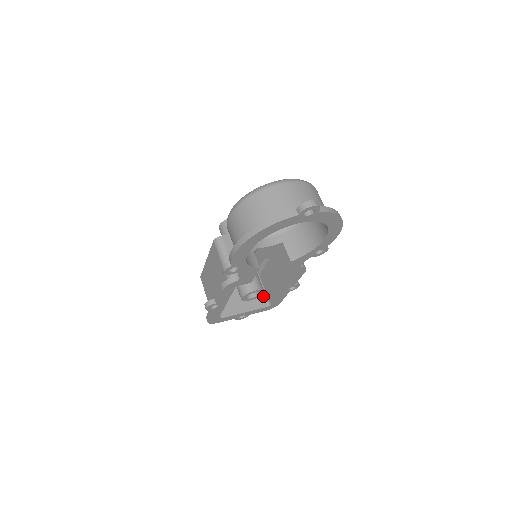
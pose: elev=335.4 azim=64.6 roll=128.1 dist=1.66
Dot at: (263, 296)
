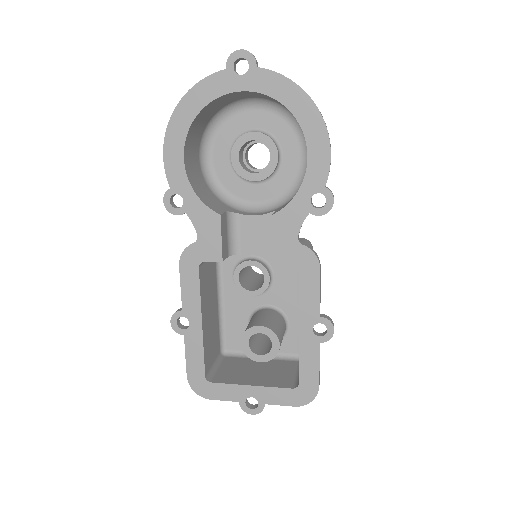
Dot at: (295, 378)
